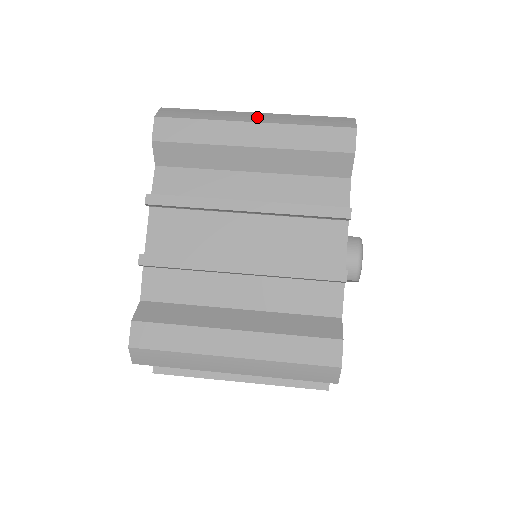
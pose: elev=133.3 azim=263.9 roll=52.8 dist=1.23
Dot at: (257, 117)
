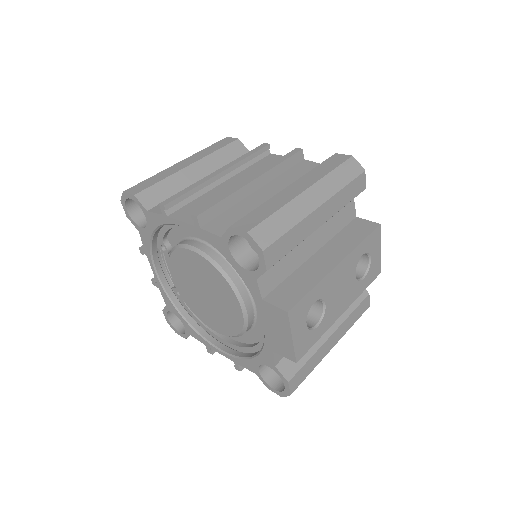
Dot at: occluded
